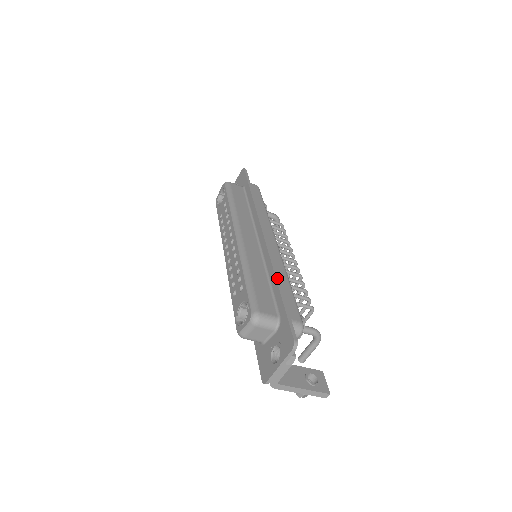
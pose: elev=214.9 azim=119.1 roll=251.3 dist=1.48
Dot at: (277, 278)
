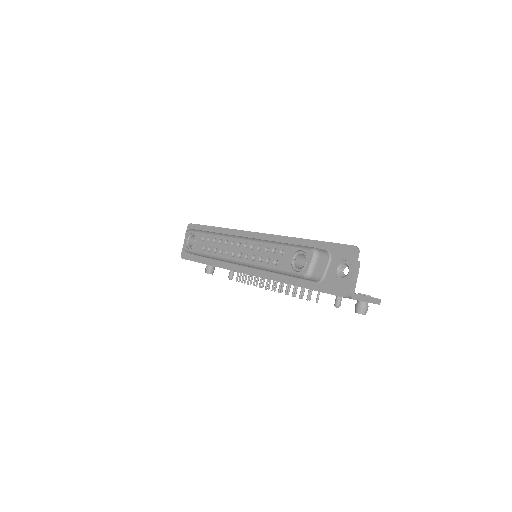
Dot at: (300, 238)
